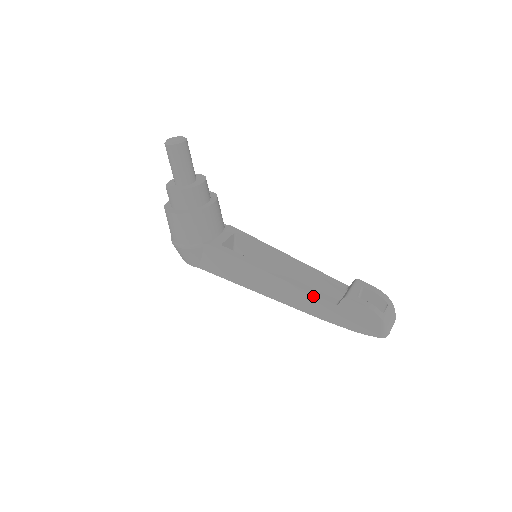
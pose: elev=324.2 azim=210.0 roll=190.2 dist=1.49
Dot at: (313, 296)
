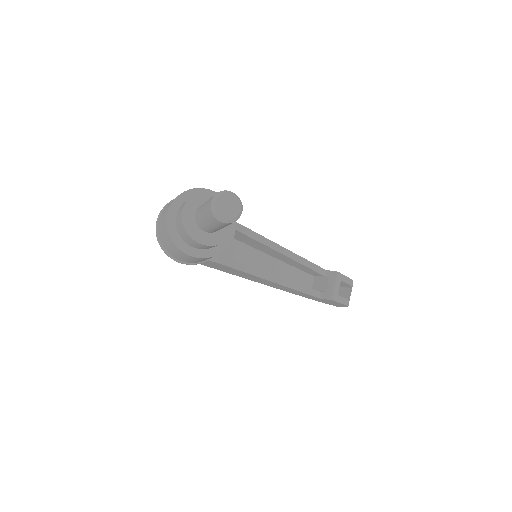
Dot at: (303, 293)
